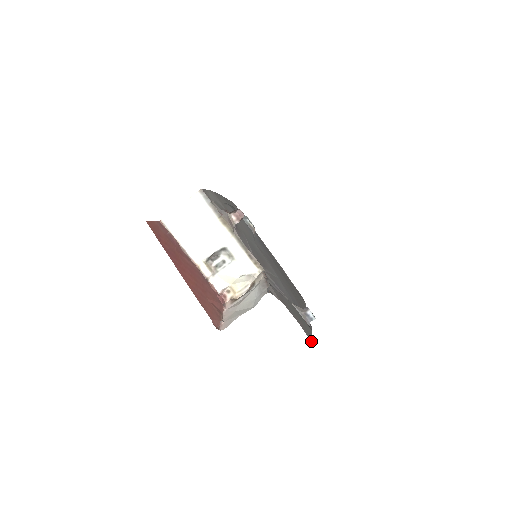
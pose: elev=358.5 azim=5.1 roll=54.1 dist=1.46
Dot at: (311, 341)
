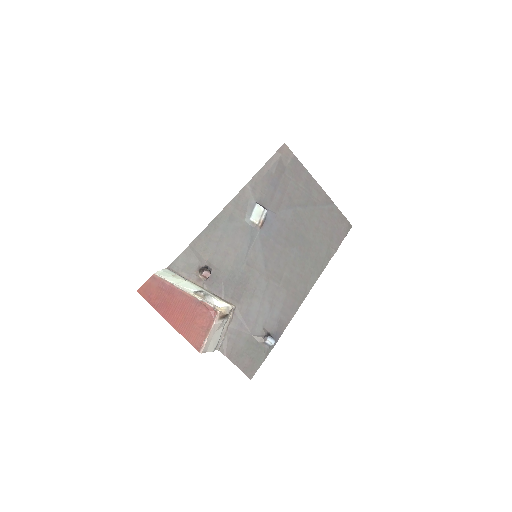
Dot at: occluded
